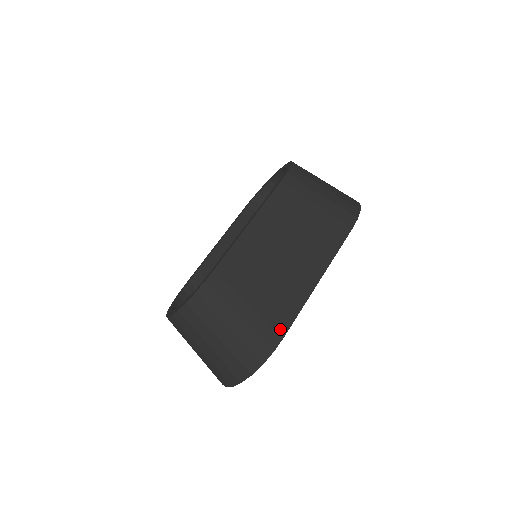
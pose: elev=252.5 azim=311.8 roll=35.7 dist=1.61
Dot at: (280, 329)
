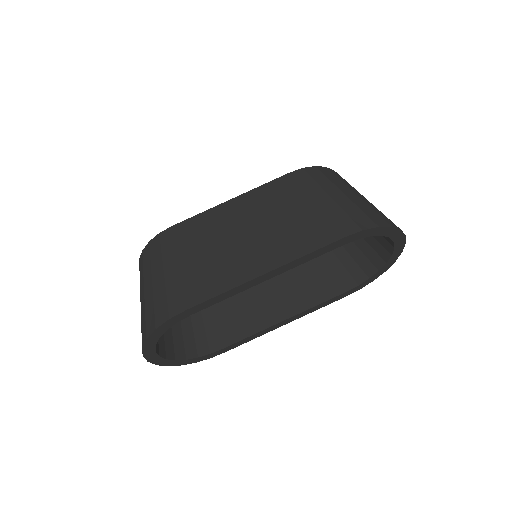
Dot at: (189, 300)
